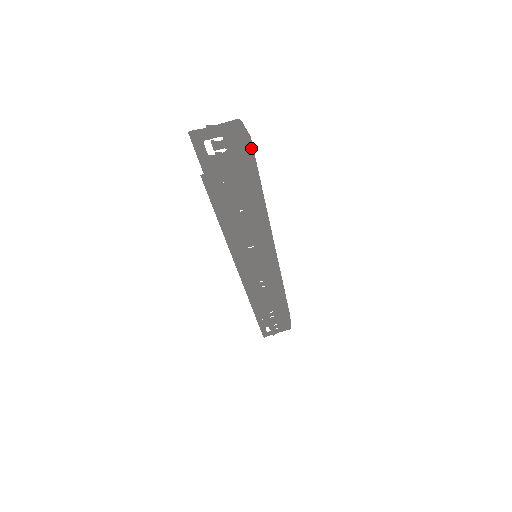
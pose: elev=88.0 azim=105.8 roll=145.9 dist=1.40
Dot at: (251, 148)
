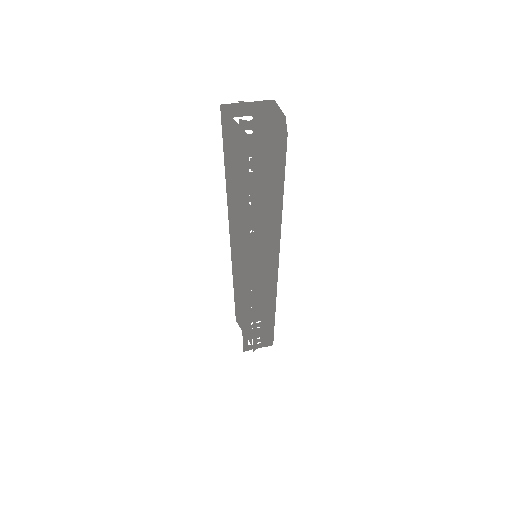
Dot at: (286, 126)
